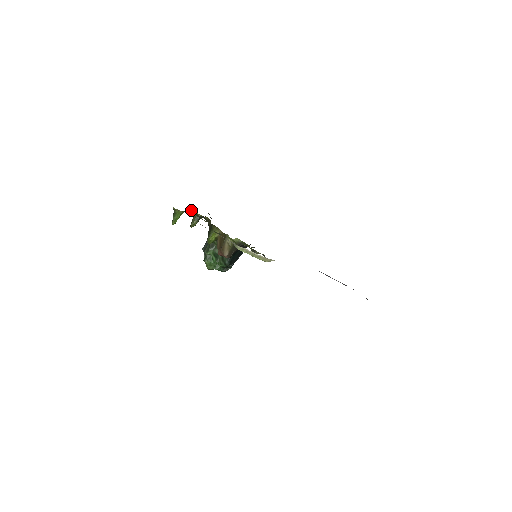
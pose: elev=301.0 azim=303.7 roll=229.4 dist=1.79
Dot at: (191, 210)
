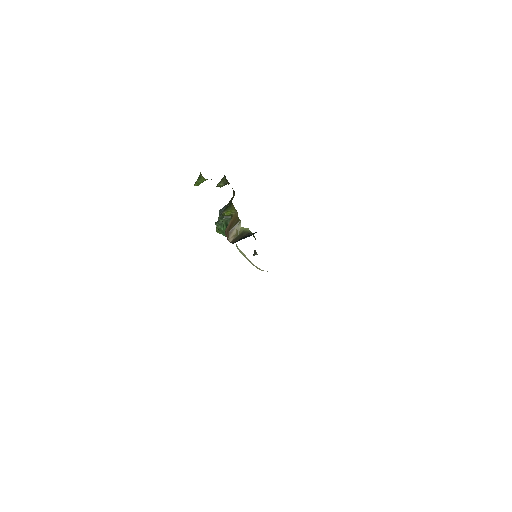
Dot at: occluded
